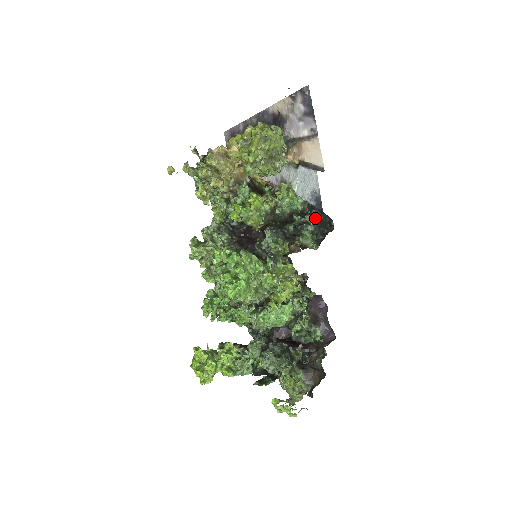
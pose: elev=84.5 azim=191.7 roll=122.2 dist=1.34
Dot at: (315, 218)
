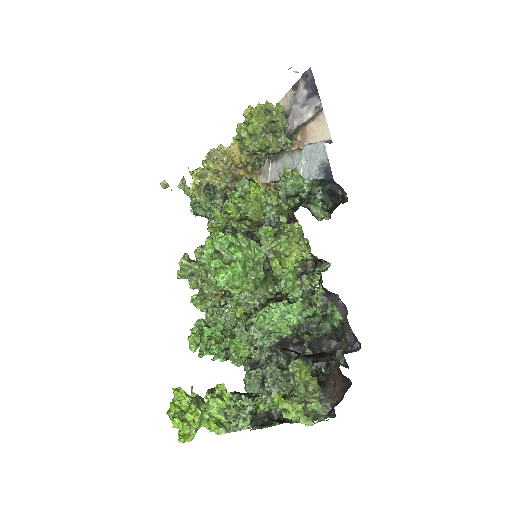
Dot at: (325, 190)
